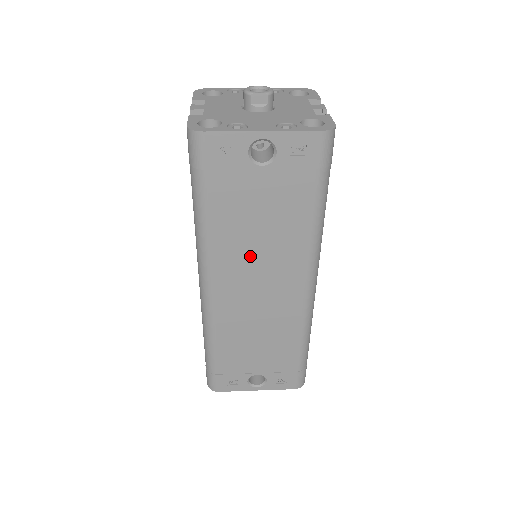
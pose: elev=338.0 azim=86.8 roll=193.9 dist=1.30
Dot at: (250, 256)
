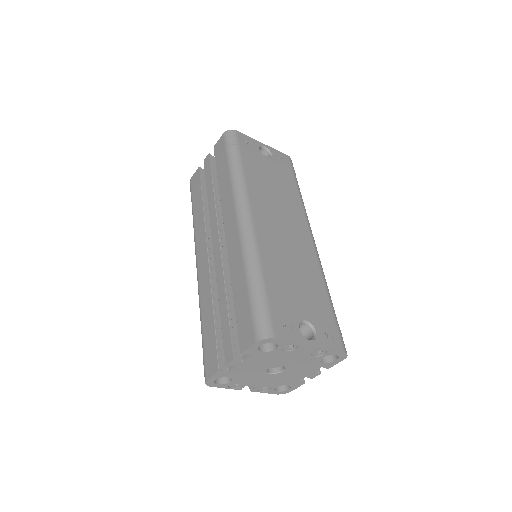
Dot at: (272, 201)
